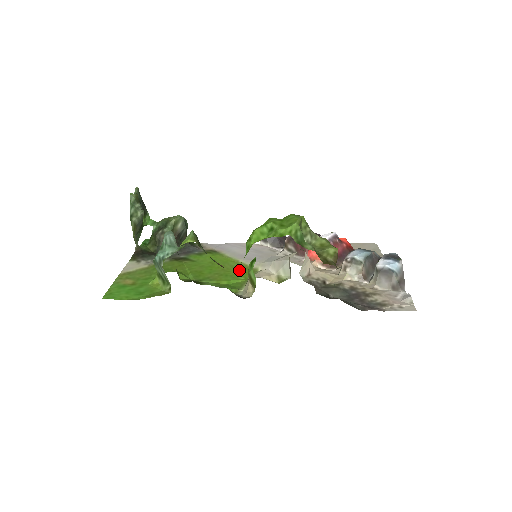
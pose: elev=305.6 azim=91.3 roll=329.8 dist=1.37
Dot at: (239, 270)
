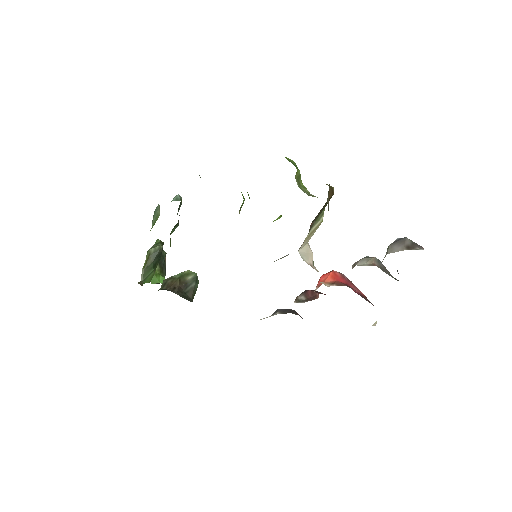
Dot at: occluded
